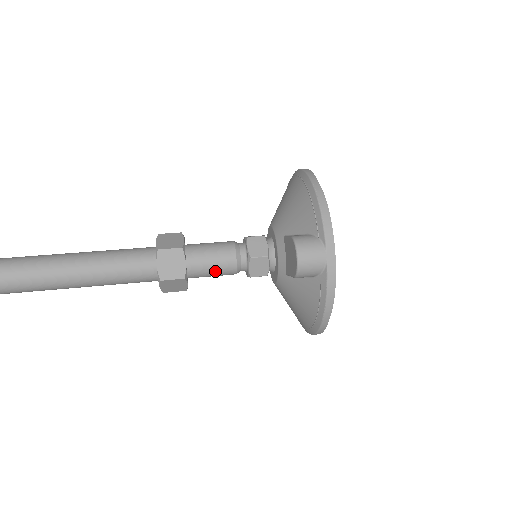
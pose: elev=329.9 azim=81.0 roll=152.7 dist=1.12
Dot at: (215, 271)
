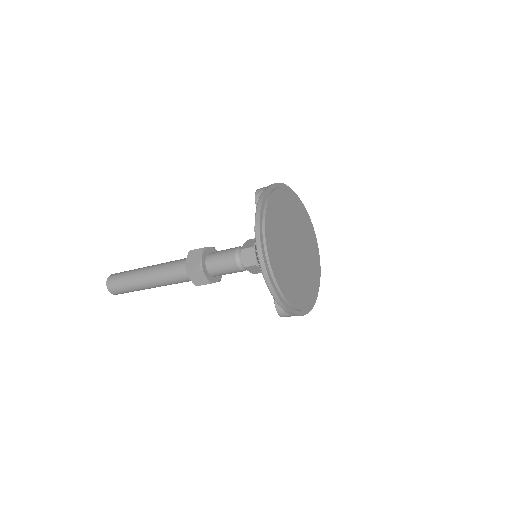
Dot at: (223, 253)
